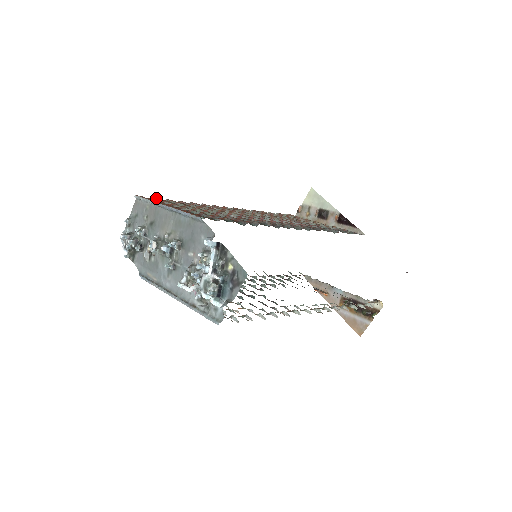
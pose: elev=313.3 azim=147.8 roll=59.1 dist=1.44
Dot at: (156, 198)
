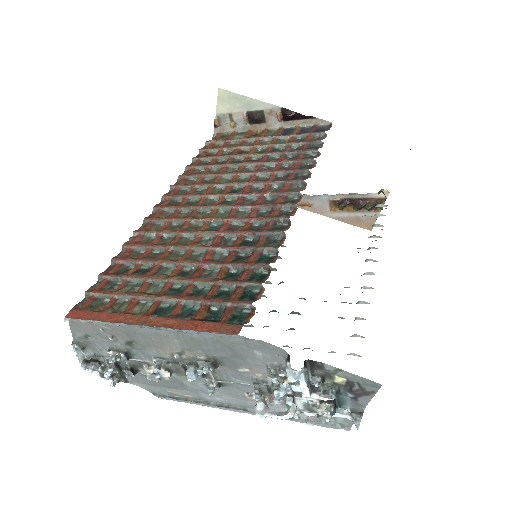
Dot at: (91, 293)
